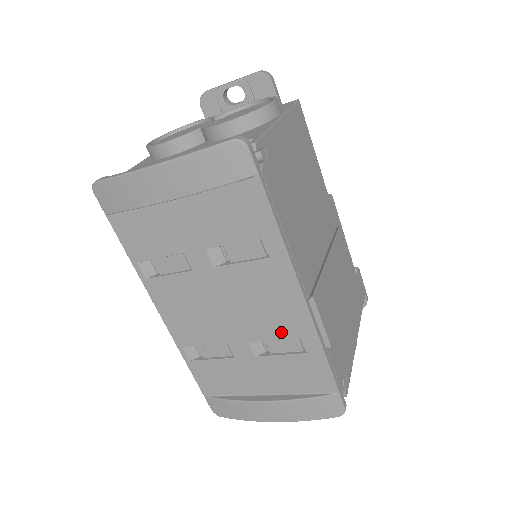
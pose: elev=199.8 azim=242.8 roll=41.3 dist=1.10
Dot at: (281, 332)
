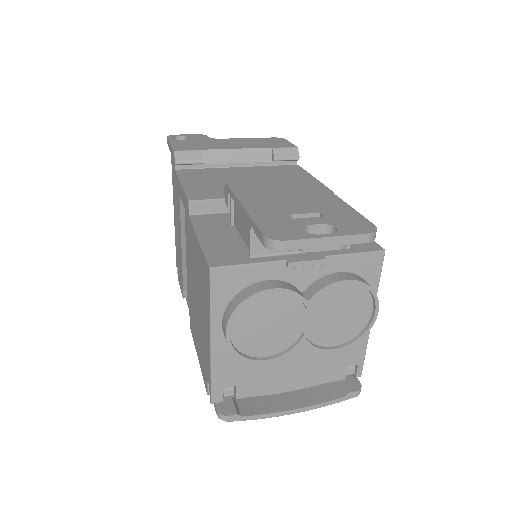
Dot at: occluded
